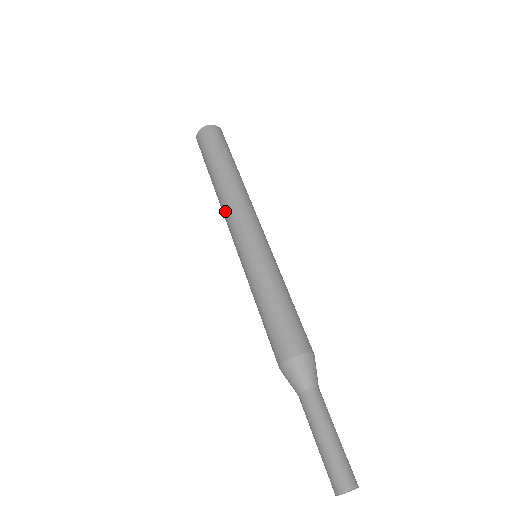
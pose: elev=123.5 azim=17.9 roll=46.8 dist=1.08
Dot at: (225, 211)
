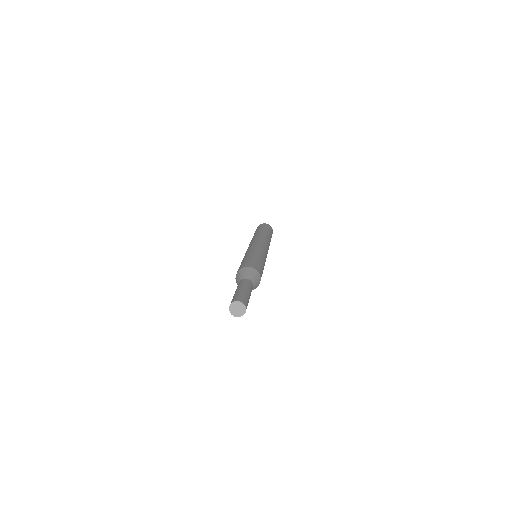
Dot at: (250, 242)
